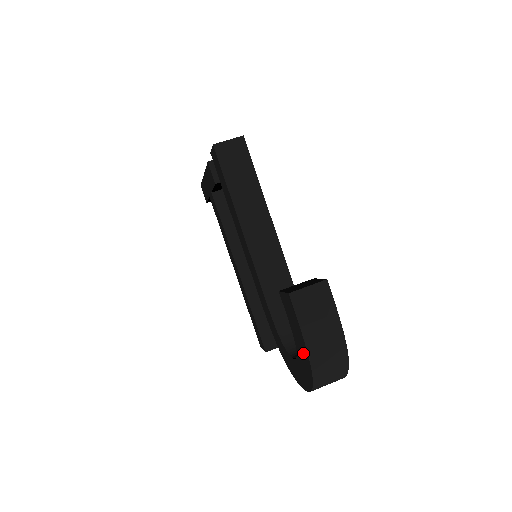
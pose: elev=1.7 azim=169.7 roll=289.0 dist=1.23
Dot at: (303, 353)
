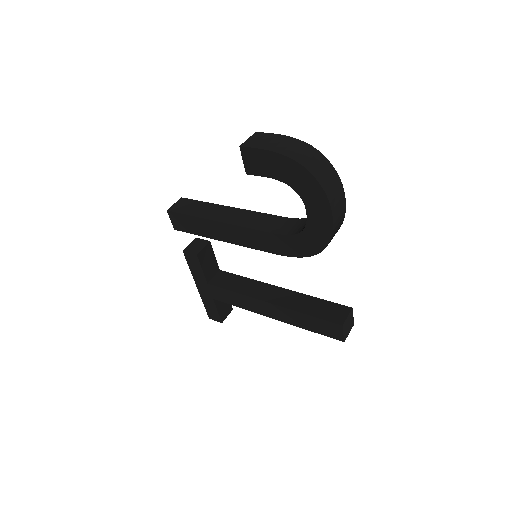
Dot at: (286, 168)
